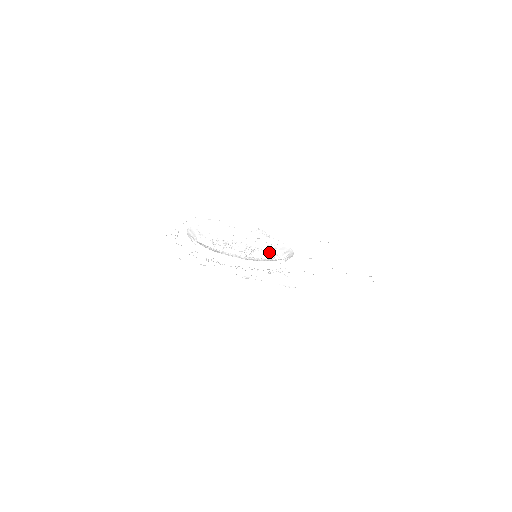
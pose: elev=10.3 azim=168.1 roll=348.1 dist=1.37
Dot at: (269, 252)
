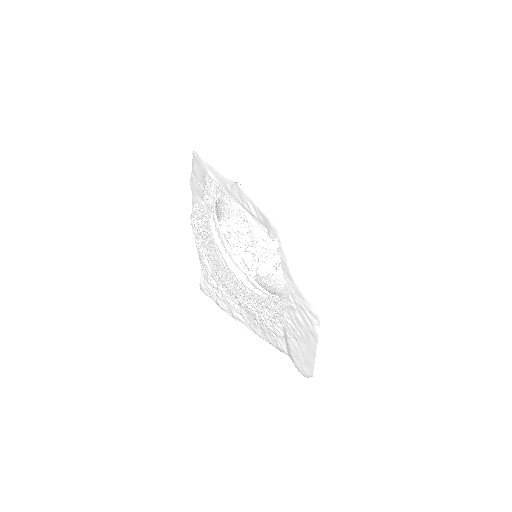
Dot at: occluded
